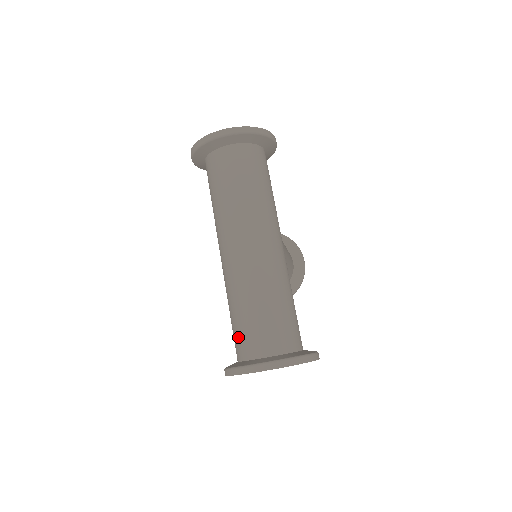
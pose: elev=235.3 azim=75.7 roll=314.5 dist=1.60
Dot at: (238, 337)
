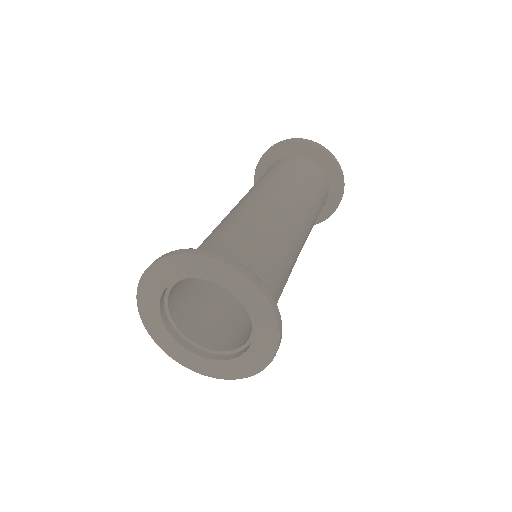
Dot at: occluded
